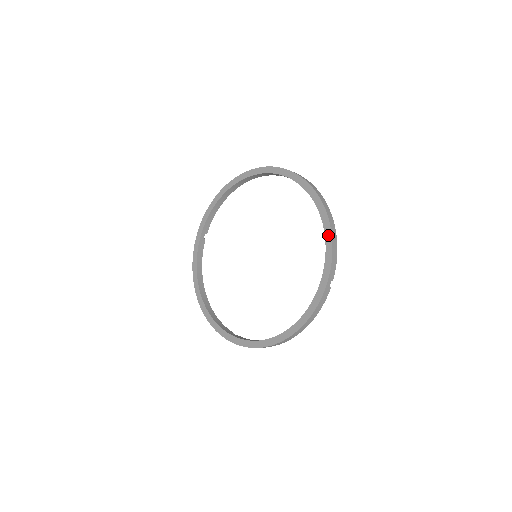
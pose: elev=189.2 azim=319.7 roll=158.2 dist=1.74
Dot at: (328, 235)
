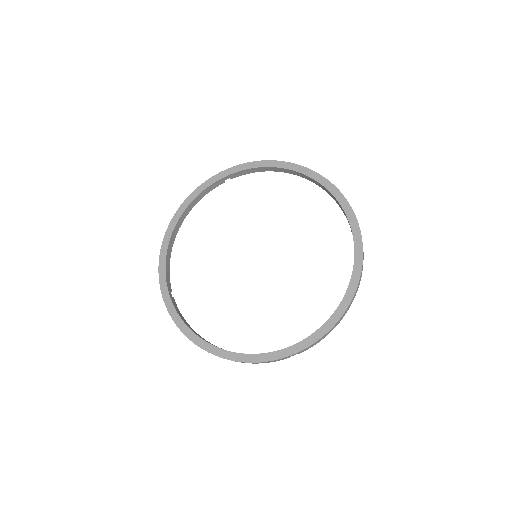
Dot at: (334, 319)
